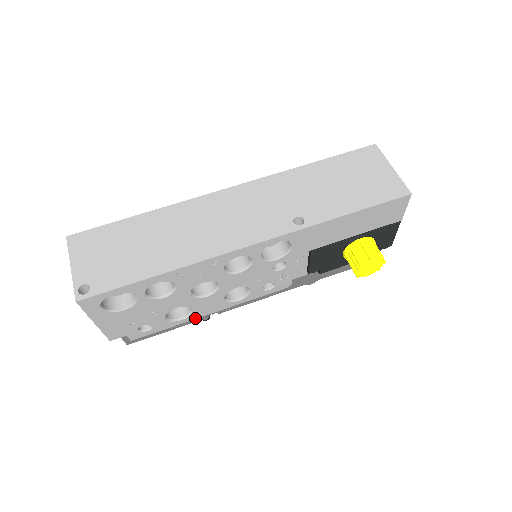
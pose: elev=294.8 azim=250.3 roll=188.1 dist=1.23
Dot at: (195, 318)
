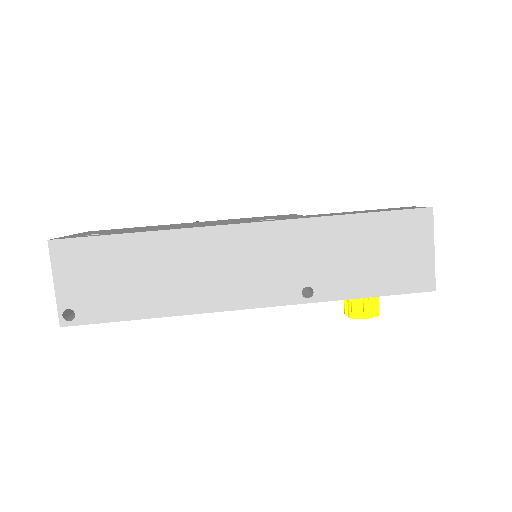
Dot at: occluded
